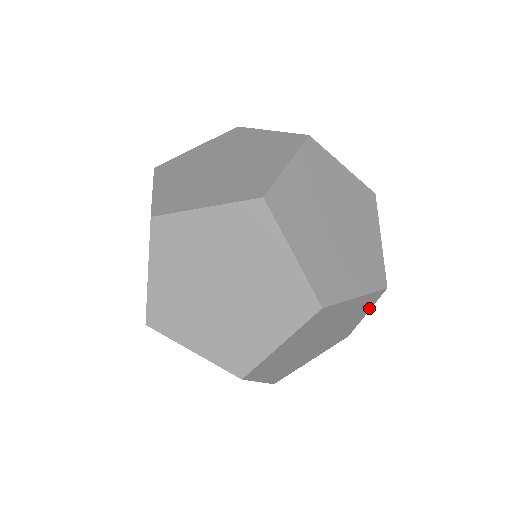
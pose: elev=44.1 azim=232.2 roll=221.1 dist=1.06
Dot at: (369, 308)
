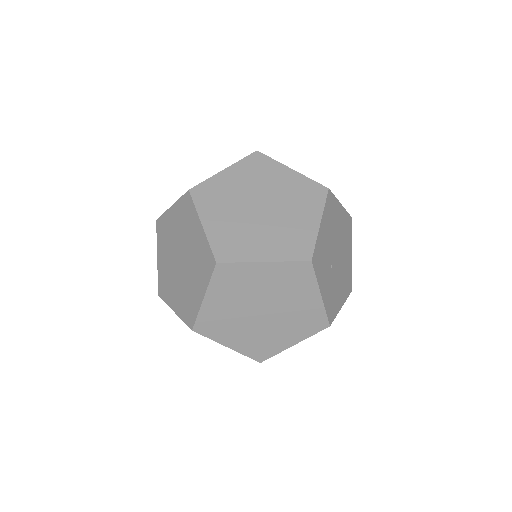
Dot at: occluded
